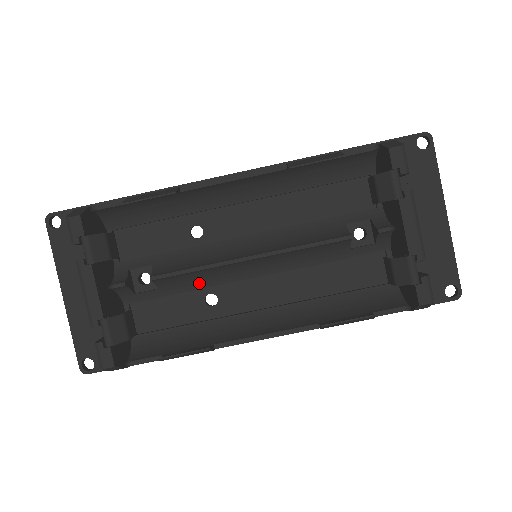
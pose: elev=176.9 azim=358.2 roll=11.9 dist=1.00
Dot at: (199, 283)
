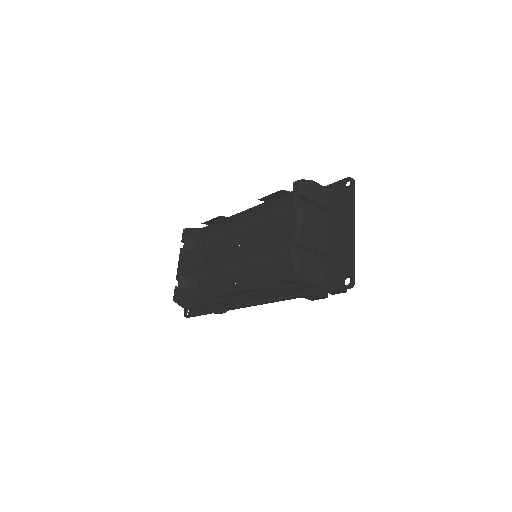
Dot at: (230, 270)
